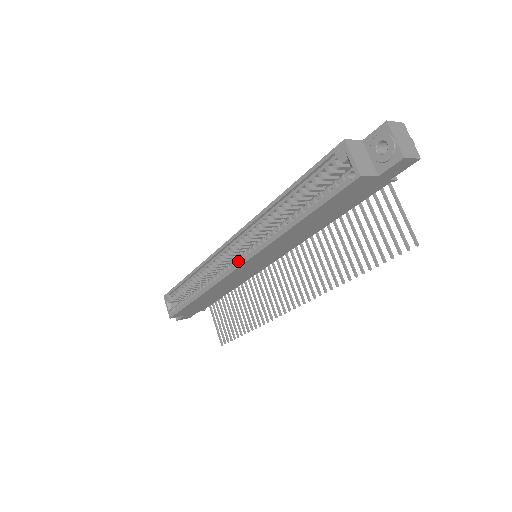
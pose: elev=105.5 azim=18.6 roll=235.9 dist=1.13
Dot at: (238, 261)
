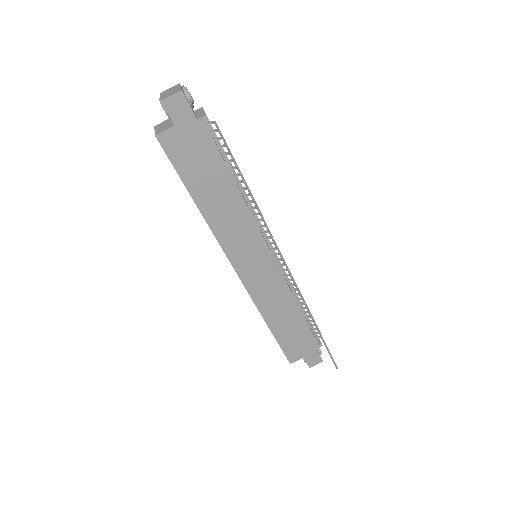
Dot at: occluded
